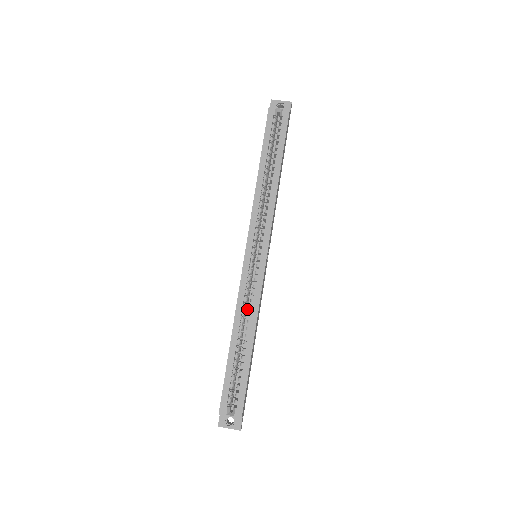
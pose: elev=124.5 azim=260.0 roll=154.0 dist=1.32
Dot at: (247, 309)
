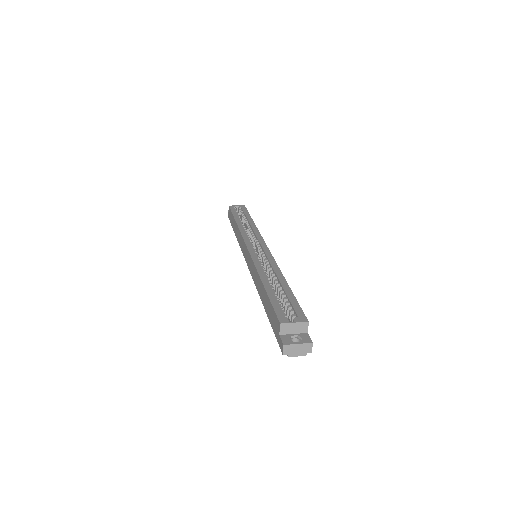
Dot at: occluded
